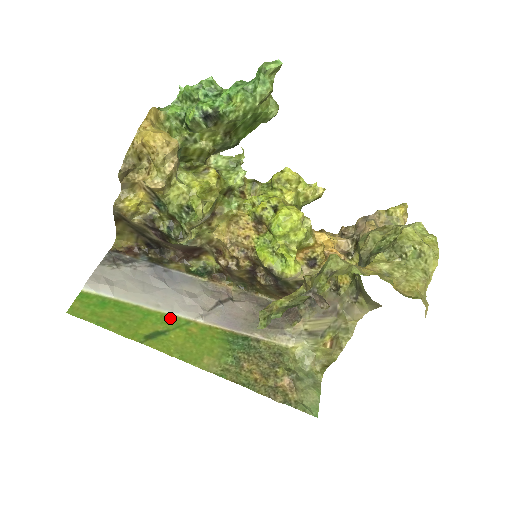
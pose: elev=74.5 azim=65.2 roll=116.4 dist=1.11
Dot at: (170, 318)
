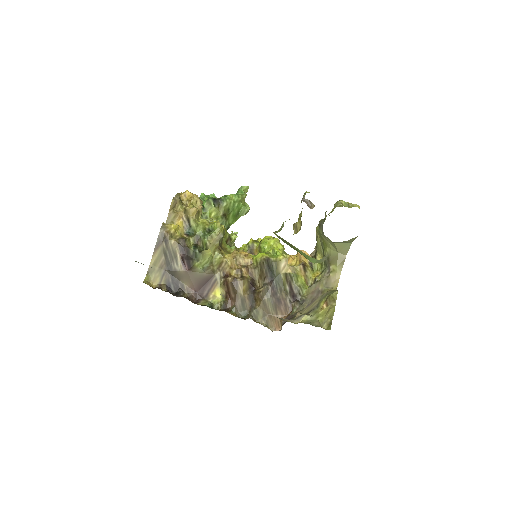
Dot at: occluded
